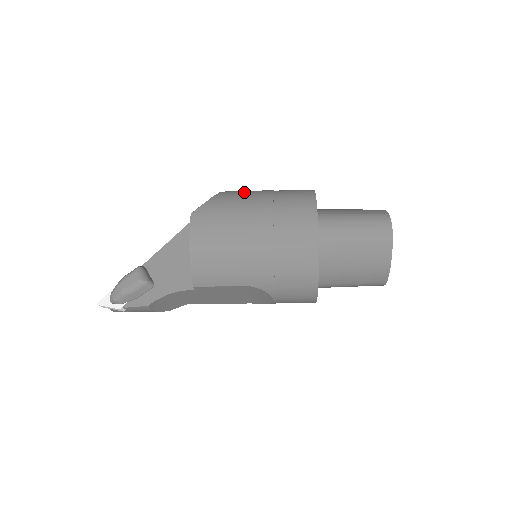
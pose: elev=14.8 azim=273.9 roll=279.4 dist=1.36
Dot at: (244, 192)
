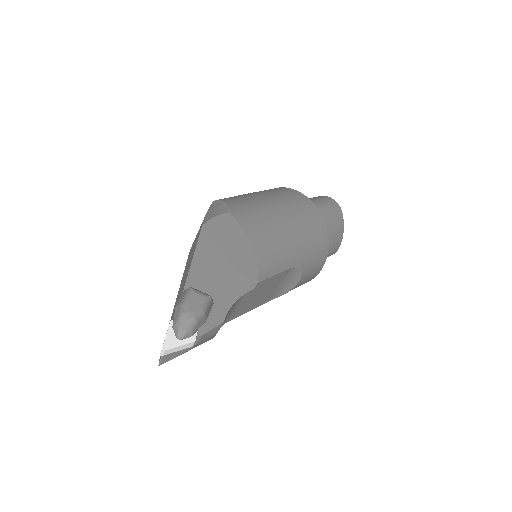
Dot at: (236, 196)
